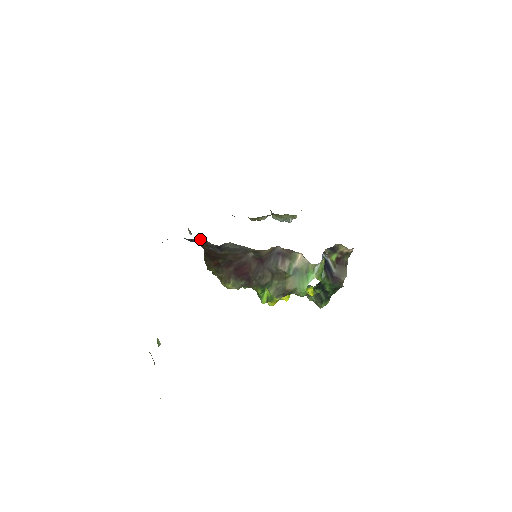
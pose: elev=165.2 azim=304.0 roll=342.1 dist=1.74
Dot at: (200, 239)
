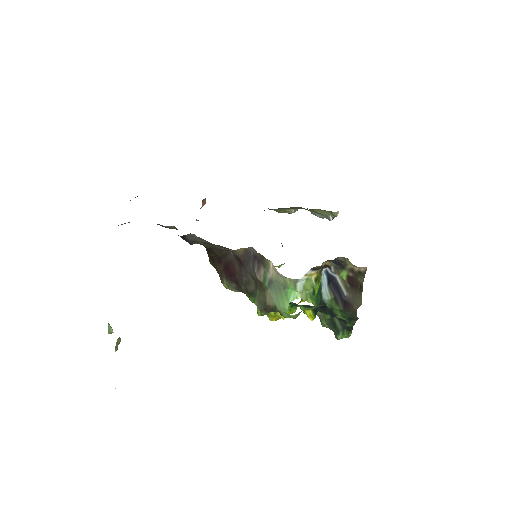
Dot at: (168, 226)
